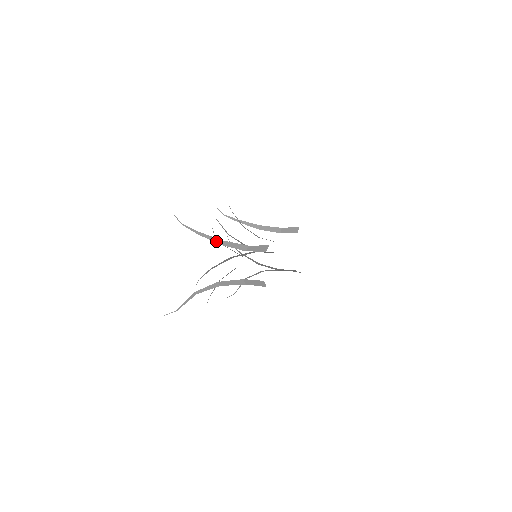
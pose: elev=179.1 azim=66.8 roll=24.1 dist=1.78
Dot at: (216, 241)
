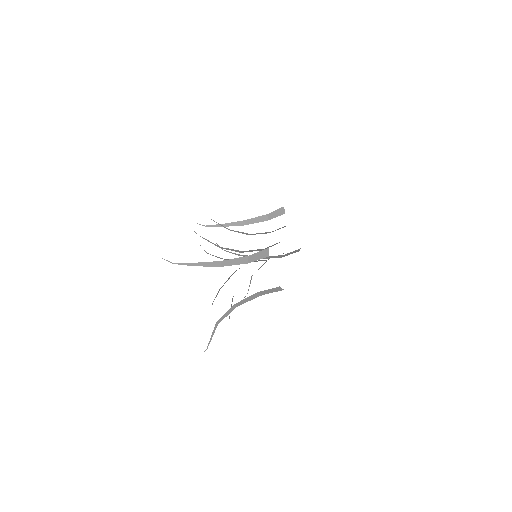
Dot at: (214, 265)
